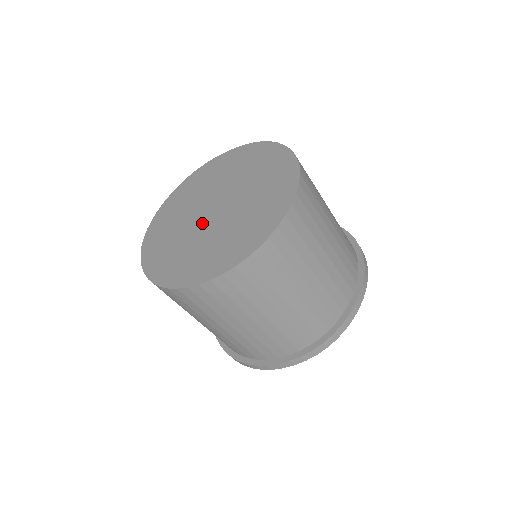
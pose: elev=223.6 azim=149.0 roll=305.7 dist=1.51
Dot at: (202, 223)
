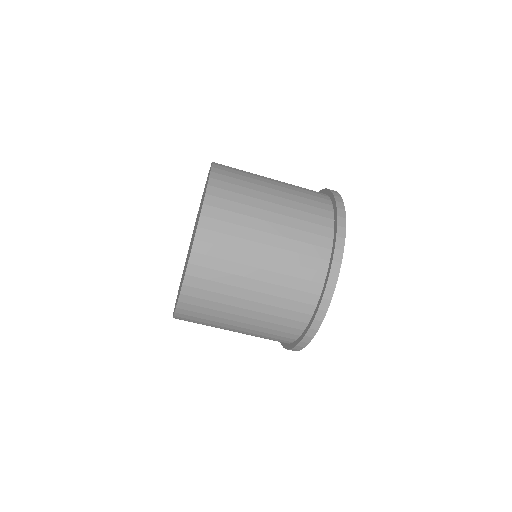
Dot at: occluded
